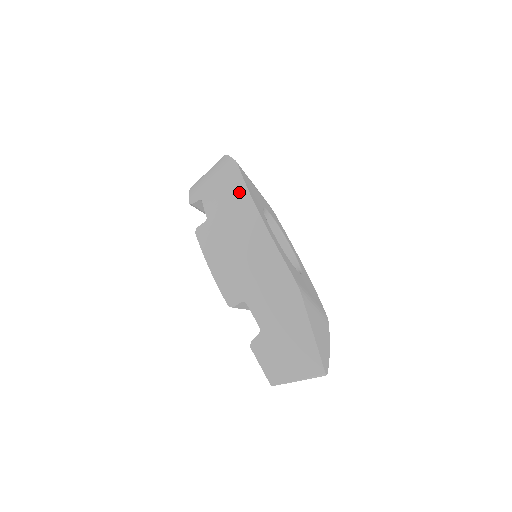
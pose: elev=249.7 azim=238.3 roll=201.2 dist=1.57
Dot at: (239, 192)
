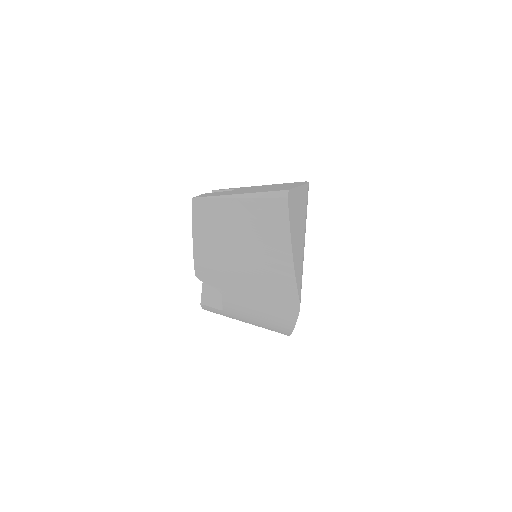
Dot at: occluded
